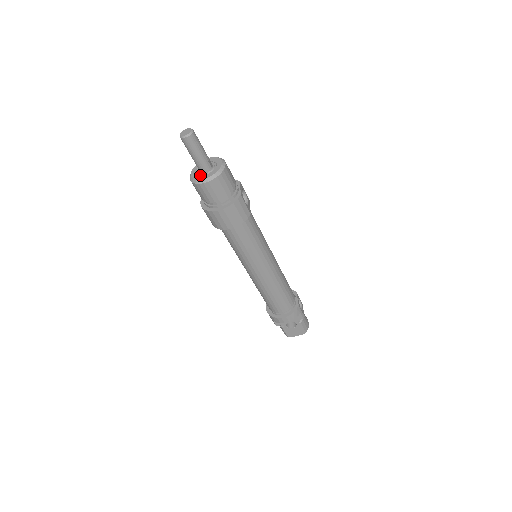
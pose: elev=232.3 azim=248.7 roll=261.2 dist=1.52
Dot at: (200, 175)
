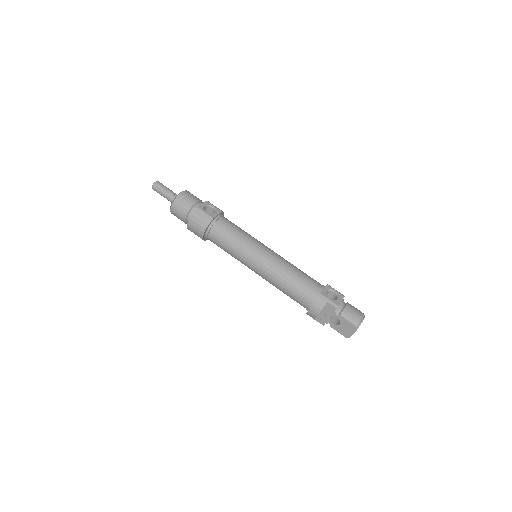
Dot at: occluded
